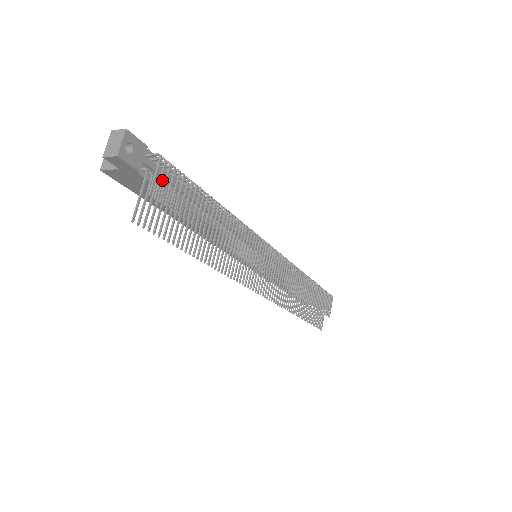
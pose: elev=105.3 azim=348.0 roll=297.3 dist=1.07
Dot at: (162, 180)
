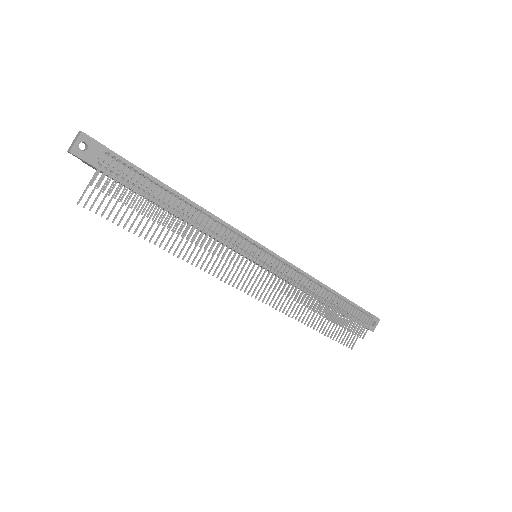
Dot at: (122, 174)
